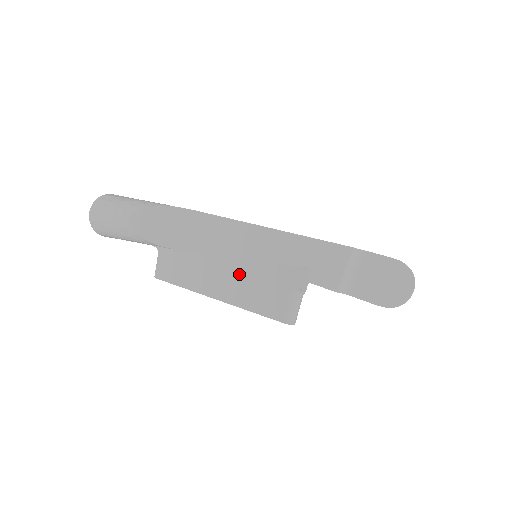
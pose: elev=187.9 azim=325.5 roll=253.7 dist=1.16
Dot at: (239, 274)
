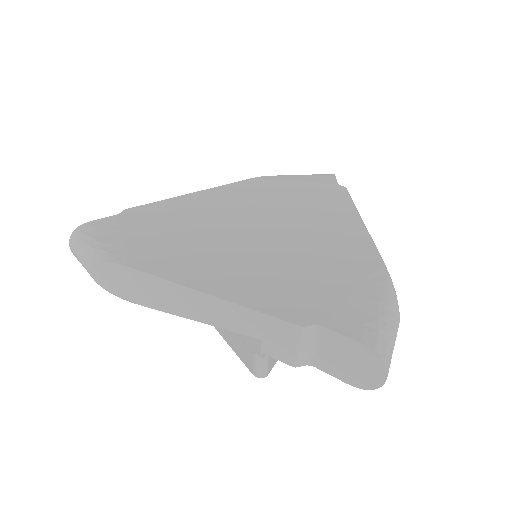
Dot at: occluded
